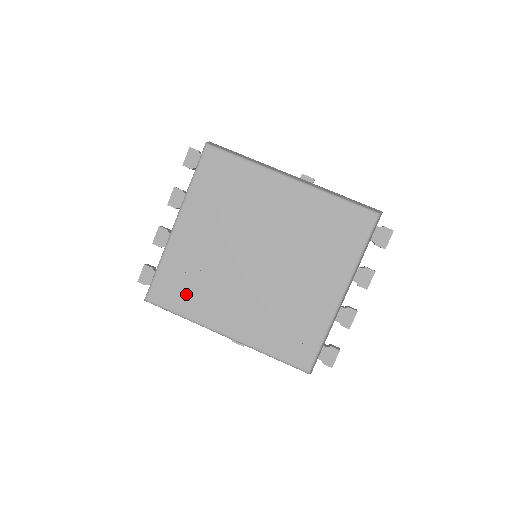
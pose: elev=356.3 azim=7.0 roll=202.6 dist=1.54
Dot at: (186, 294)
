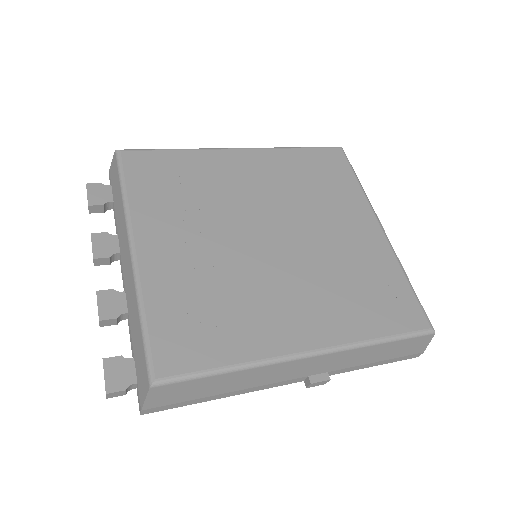
Dot at: (213, 331)
